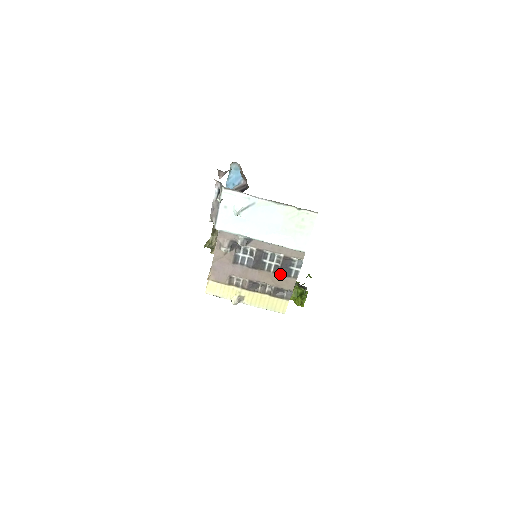
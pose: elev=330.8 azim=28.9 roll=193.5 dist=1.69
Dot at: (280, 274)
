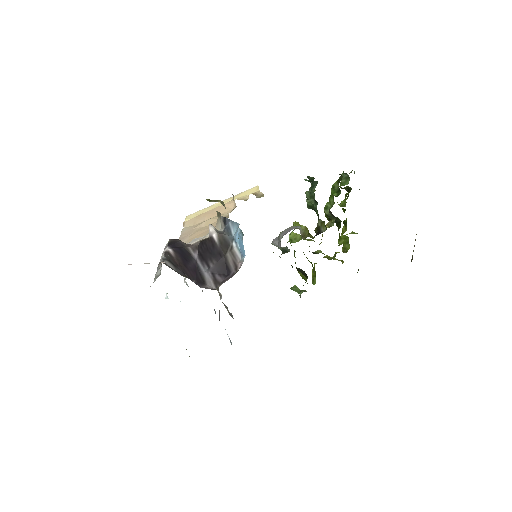
Dot at: occluded
